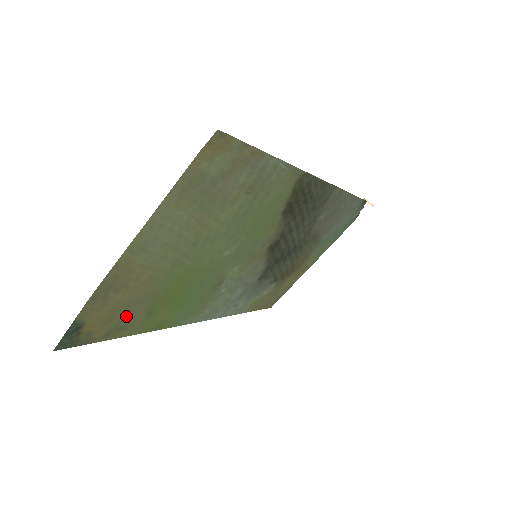
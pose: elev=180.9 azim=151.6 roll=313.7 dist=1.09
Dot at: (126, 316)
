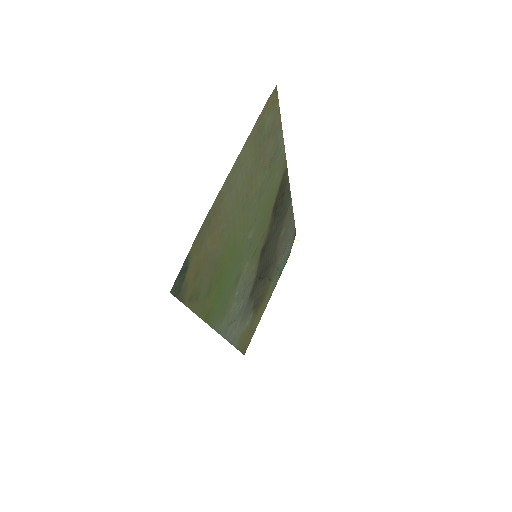
Dot at: (202, 279)
